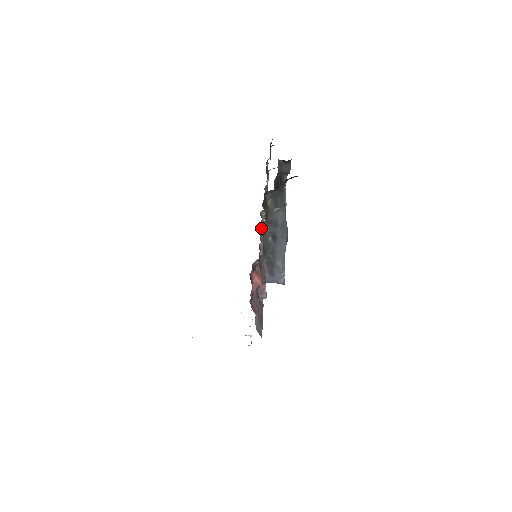
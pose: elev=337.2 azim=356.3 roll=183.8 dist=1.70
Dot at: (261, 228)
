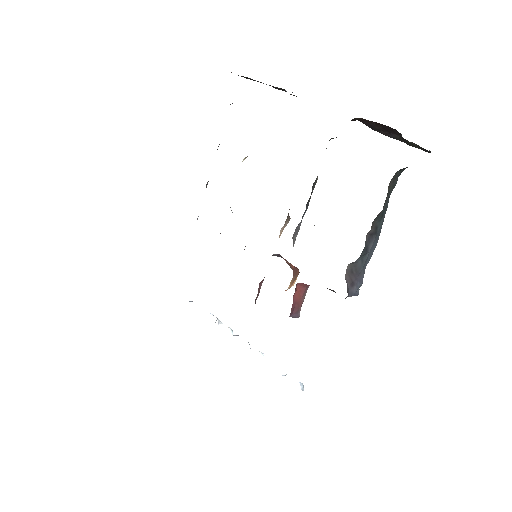
Dot at: occluded
